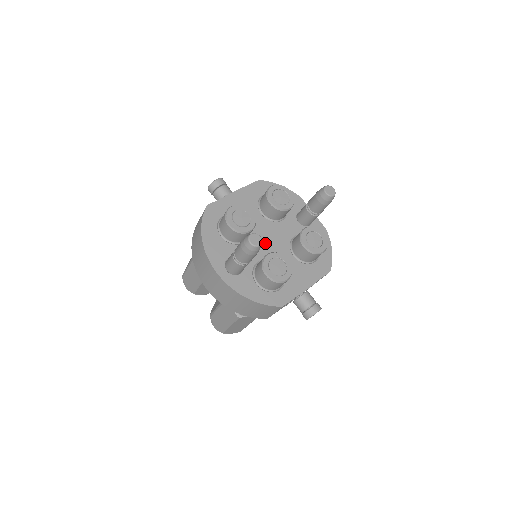
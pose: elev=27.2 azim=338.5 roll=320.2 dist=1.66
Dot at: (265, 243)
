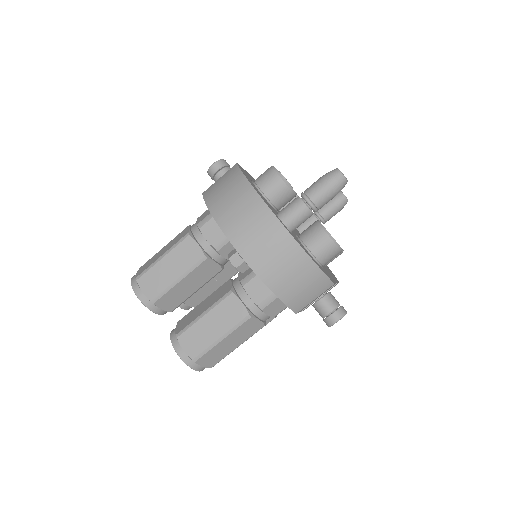
Dot at: occluded
